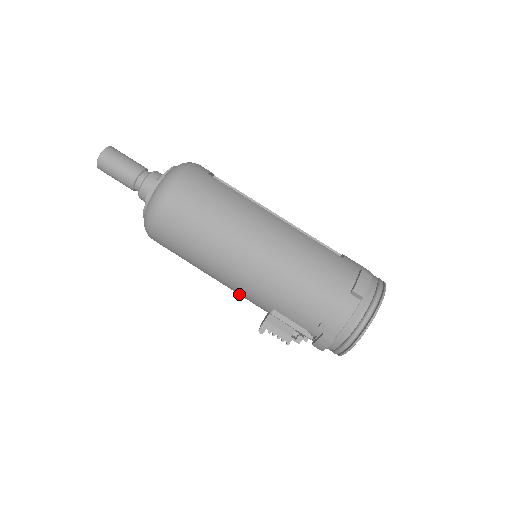
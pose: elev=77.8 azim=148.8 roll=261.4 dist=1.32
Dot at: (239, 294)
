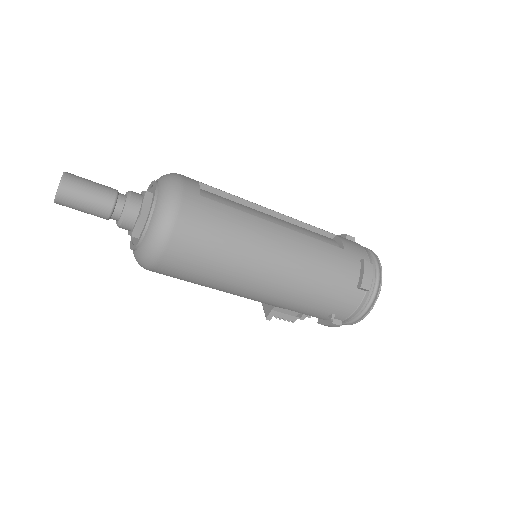
Dot at: occluded
